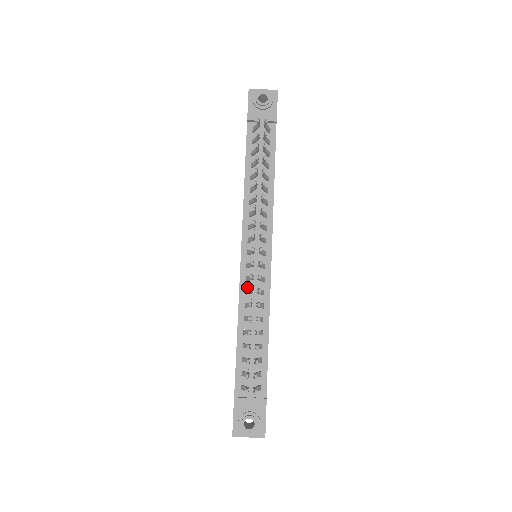
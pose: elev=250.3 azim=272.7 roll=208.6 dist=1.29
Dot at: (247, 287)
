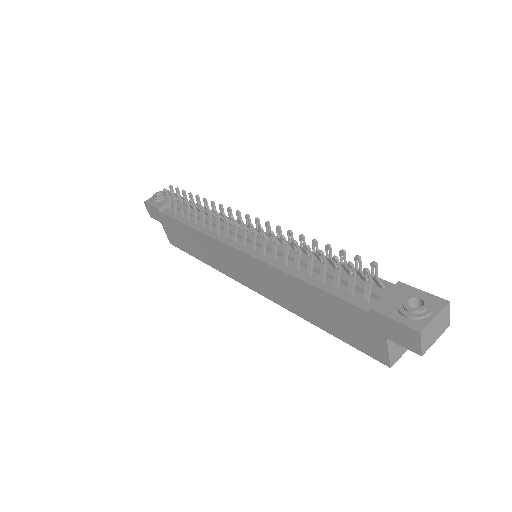
Dot at: (270, 257)
